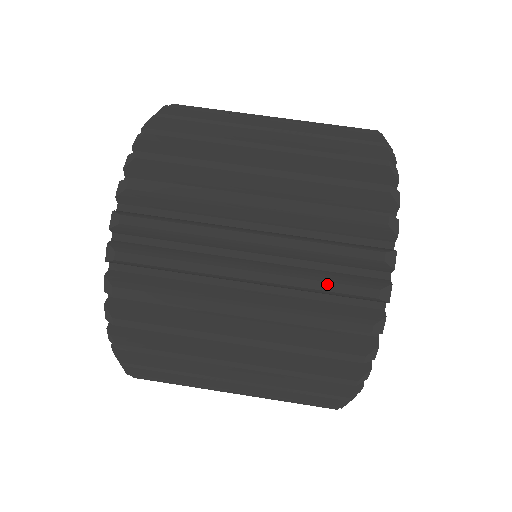
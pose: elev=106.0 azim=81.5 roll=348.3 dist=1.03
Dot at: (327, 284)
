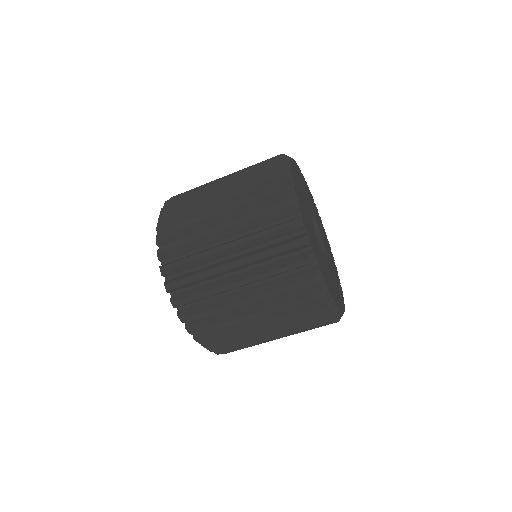
Dot at: (300, 315)
